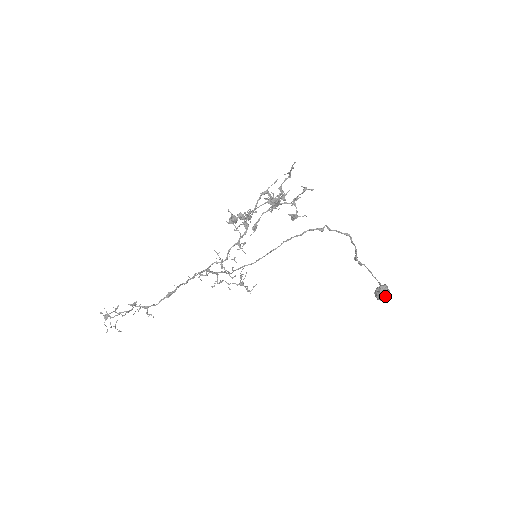
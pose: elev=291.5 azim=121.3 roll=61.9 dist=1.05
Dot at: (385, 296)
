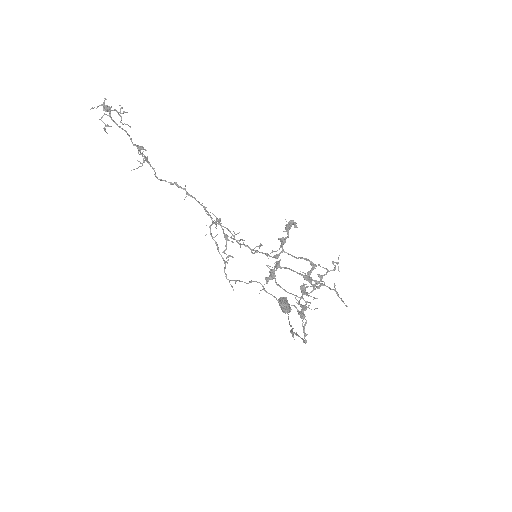
Dot at: (283, 311)
